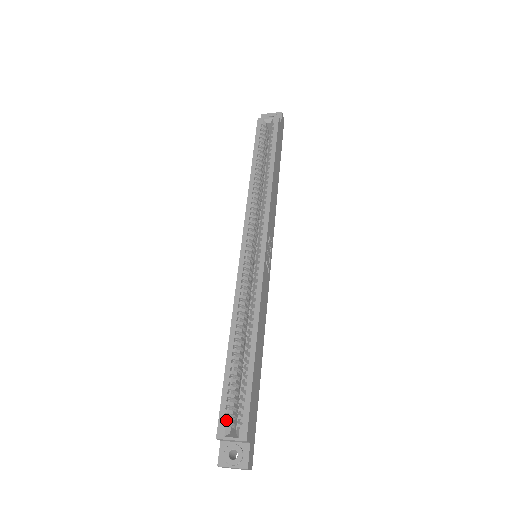
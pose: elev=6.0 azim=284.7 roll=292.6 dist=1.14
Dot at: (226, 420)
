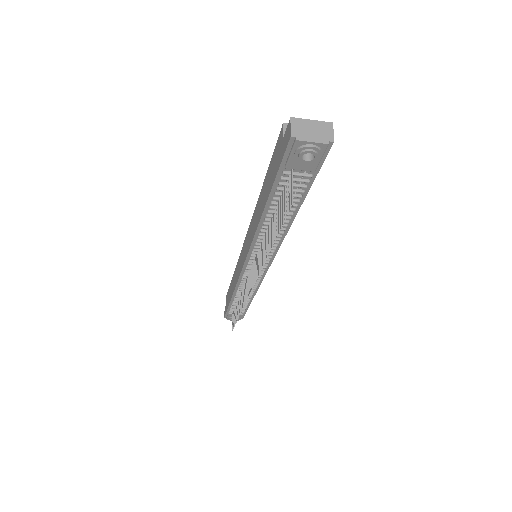
Dot at: occluded
